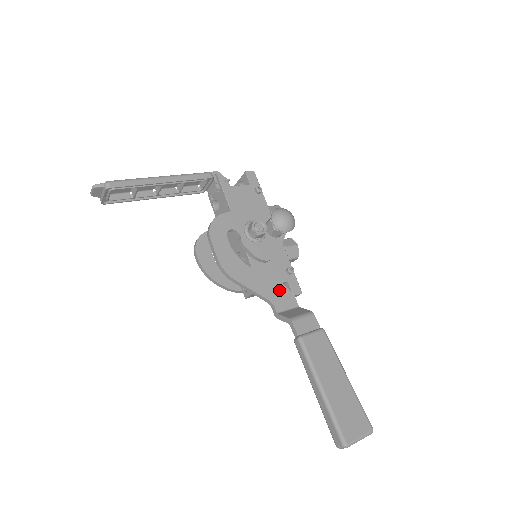
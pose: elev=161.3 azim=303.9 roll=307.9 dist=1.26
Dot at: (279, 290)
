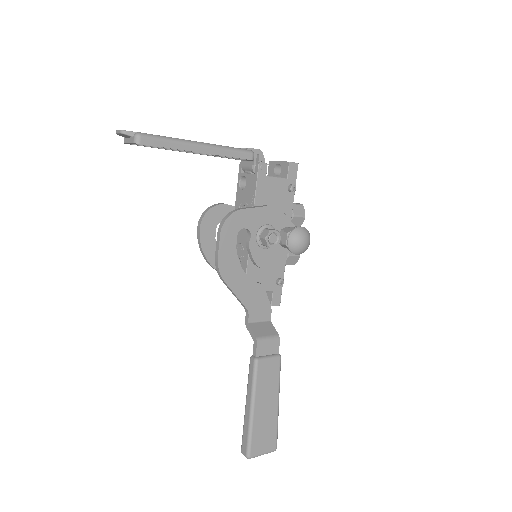
Dot at: (261, 301)
